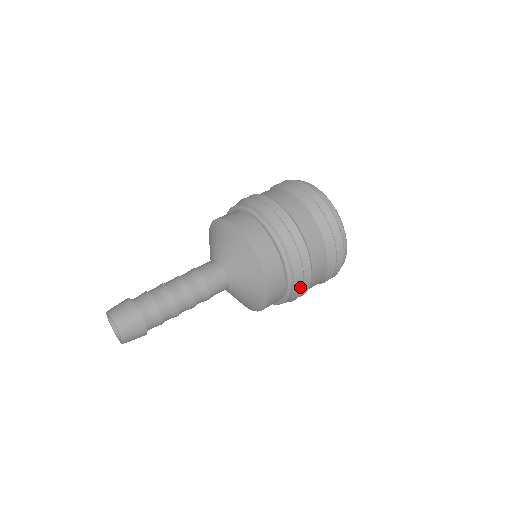
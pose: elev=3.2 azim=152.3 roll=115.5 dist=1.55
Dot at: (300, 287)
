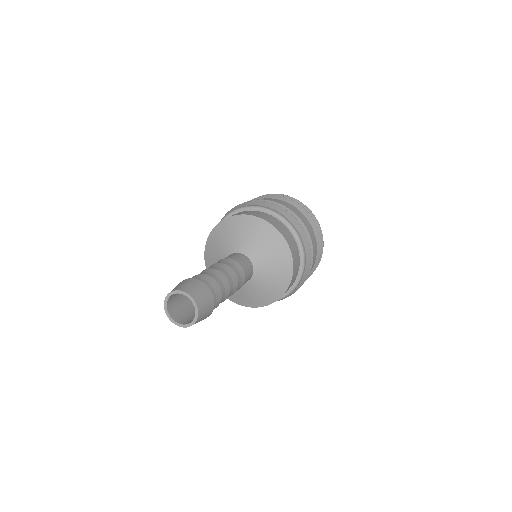
Dot at: (309, 250)
